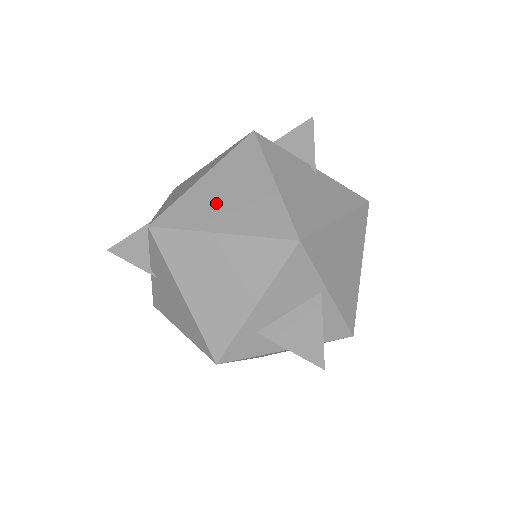
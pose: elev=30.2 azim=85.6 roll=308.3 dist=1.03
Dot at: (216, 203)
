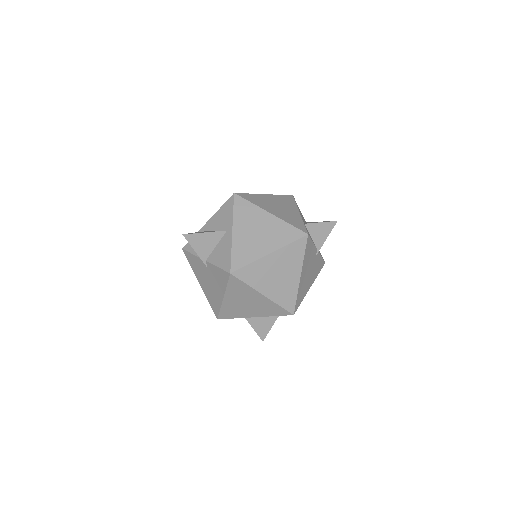
Dot at: (269, 276)
